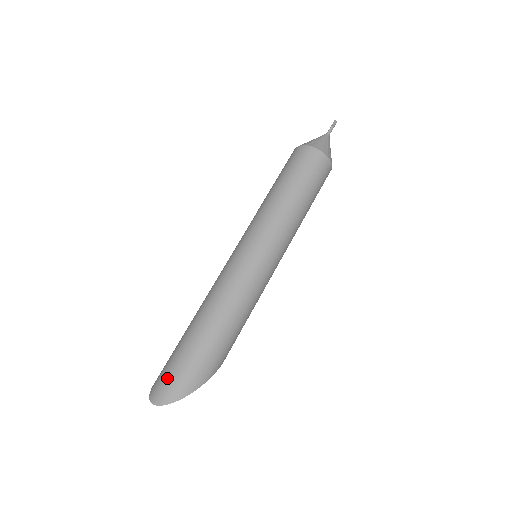
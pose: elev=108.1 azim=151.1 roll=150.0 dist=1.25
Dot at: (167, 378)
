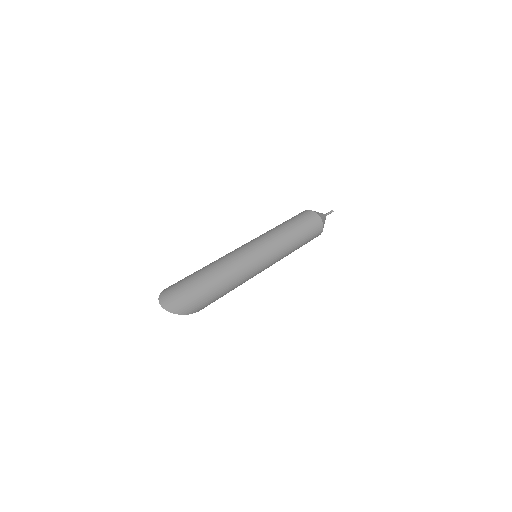
Dot at: (178, 296)
